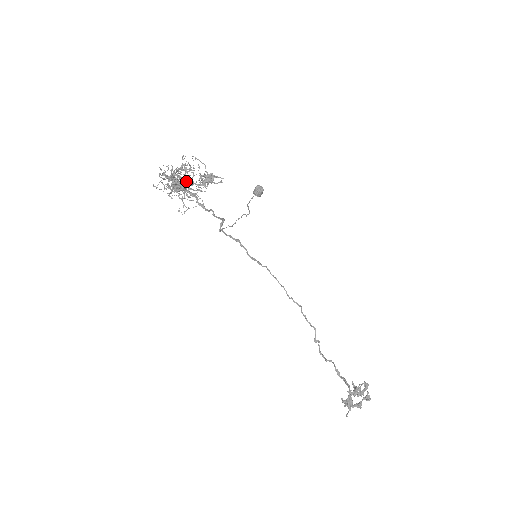
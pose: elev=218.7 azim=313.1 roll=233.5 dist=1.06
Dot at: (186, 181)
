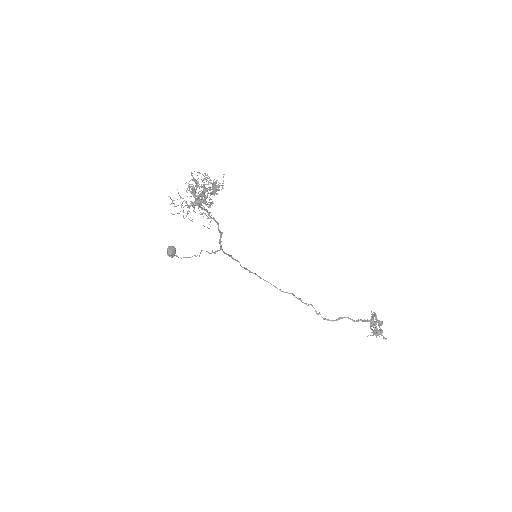
Dot at: occluded
